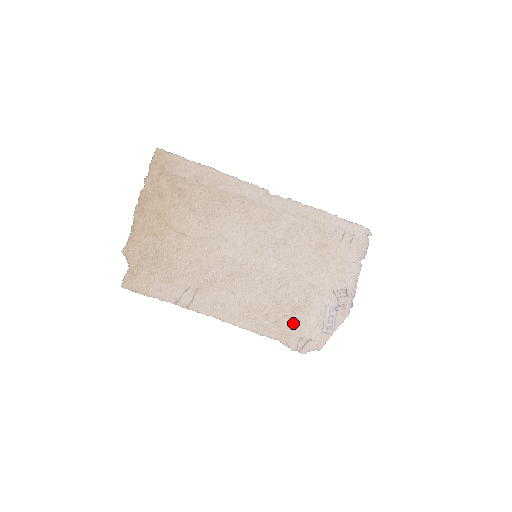
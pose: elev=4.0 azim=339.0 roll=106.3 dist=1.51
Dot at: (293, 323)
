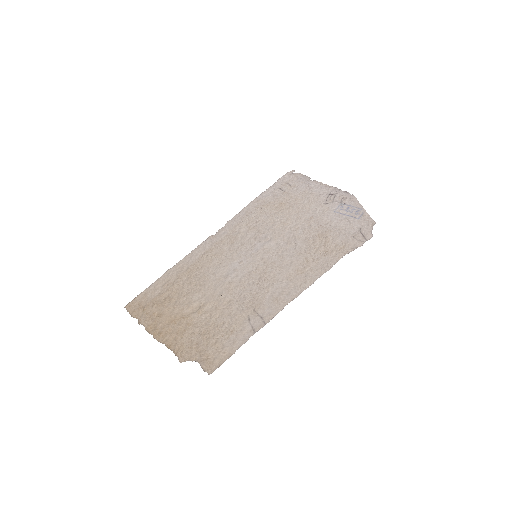
Dot at: (335, 240)
